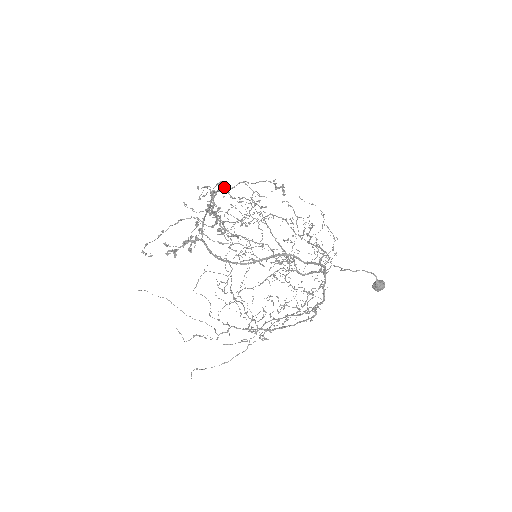
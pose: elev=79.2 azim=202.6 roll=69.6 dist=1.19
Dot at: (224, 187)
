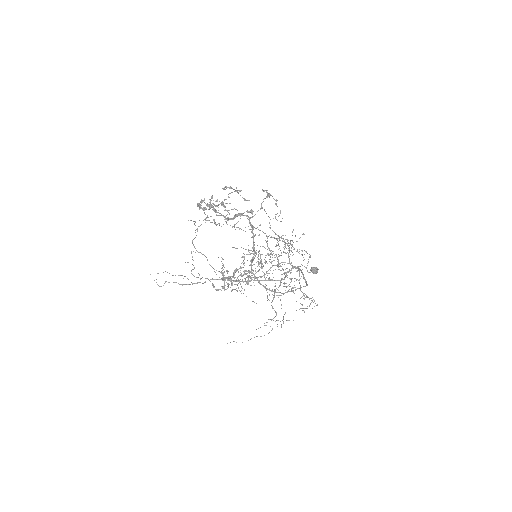
Dot at: occluded
